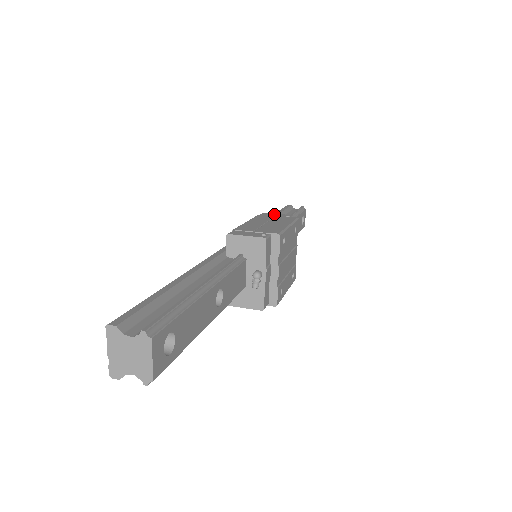
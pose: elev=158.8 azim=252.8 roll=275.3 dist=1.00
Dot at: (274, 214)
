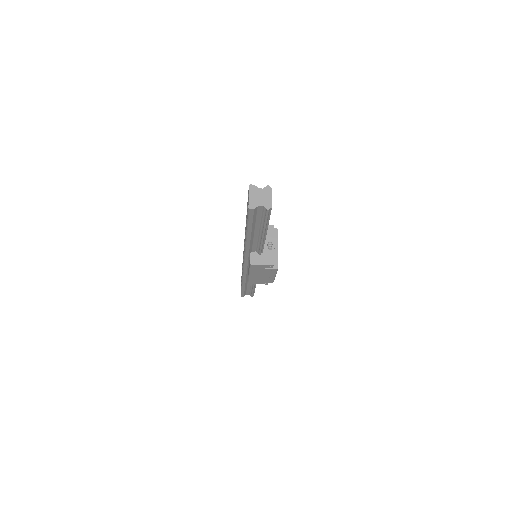
Dot at: occluded
